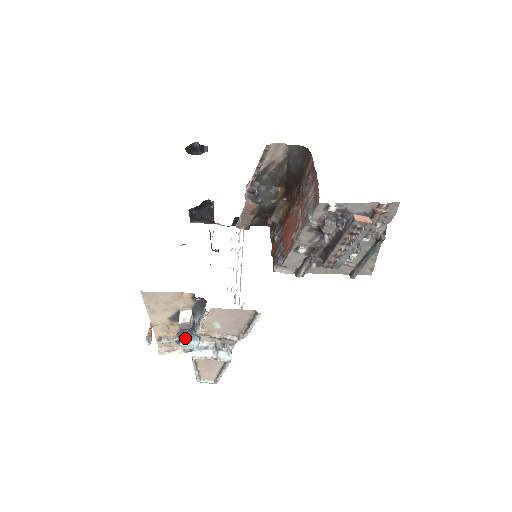
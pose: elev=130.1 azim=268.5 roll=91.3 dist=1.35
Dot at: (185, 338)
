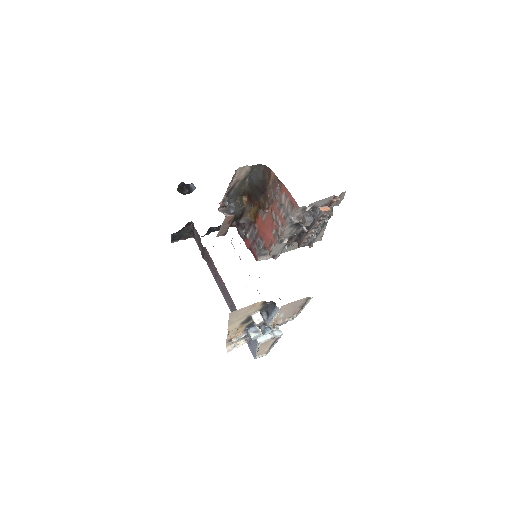
Dot at: (252, 332)
